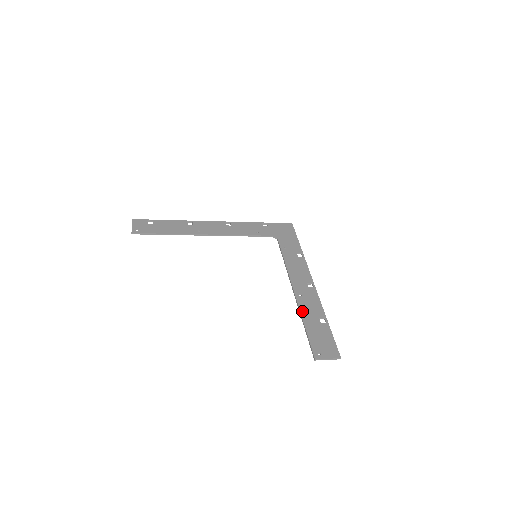
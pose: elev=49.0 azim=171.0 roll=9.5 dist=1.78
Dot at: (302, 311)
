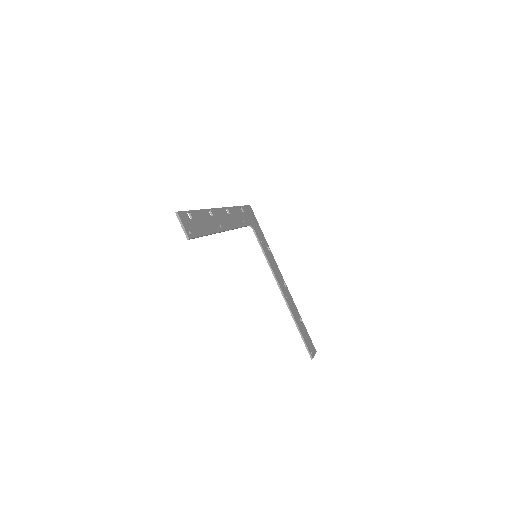
Dot at: (294, 315)
